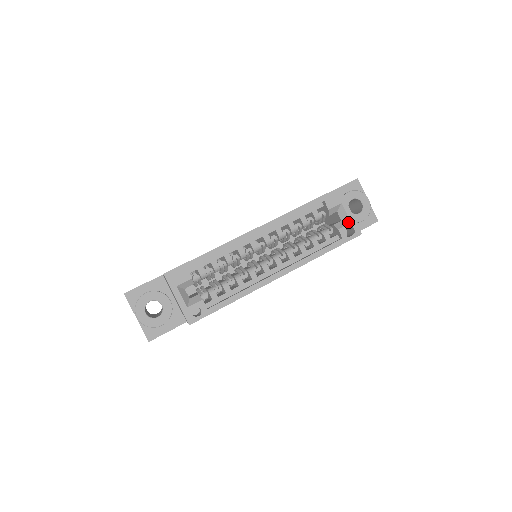
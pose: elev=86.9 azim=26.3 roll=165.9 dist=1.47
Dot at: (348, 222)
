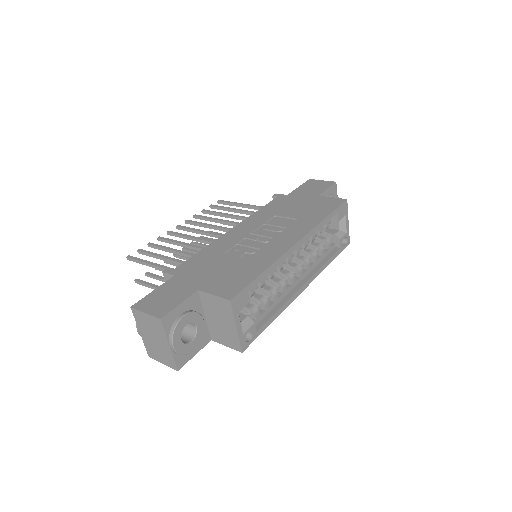
Dot at: (345, 232)
